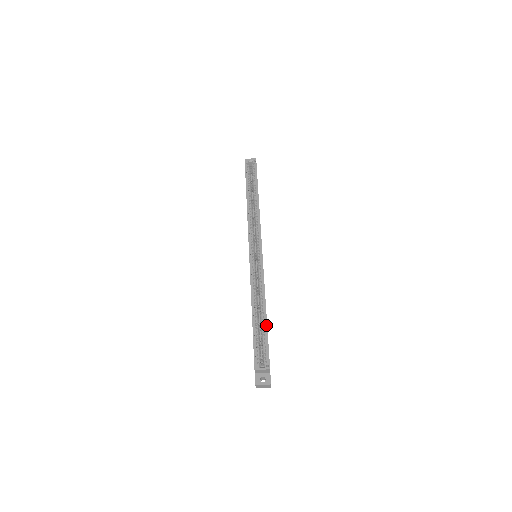
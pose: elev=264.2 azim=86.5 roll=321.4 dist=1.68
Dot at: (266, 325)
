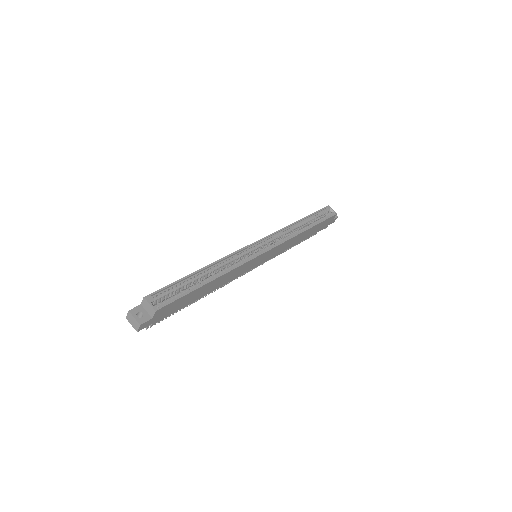
Dot at: (198, 287)
